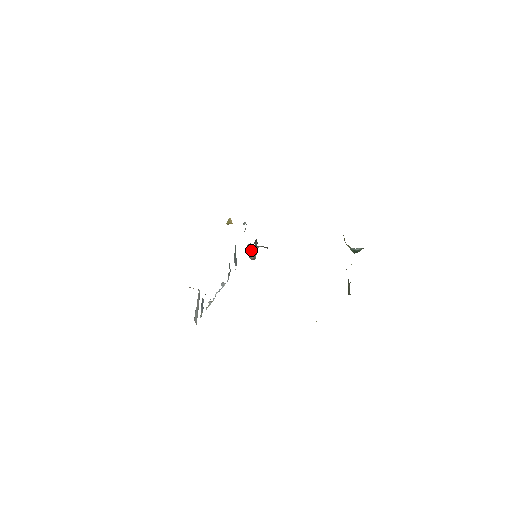
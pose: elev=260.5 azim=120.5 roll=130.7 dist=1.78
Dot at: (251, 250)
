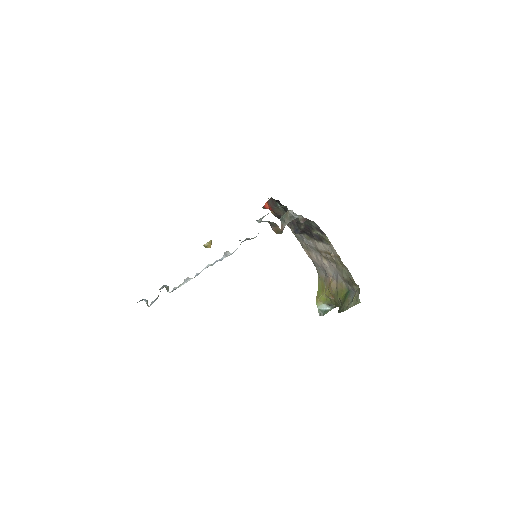
Dot at: (287, 219)
